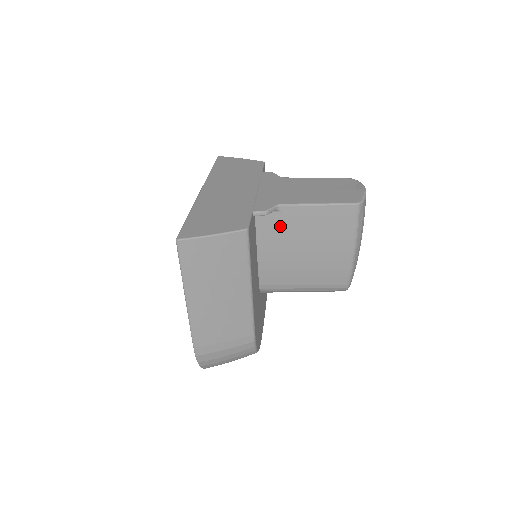
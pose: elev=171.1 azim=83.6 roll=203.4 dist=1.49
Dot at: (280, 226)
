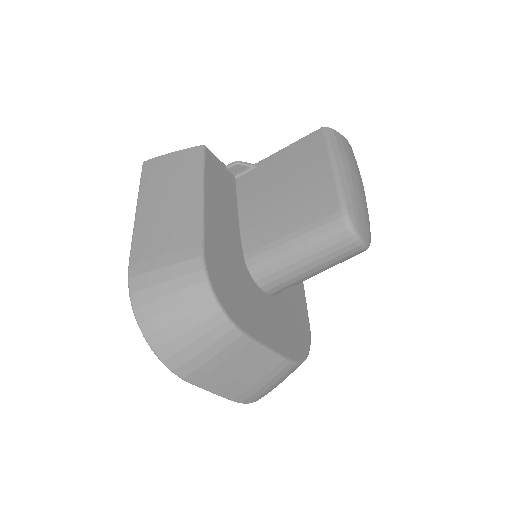
Dot at: (257, 180)
